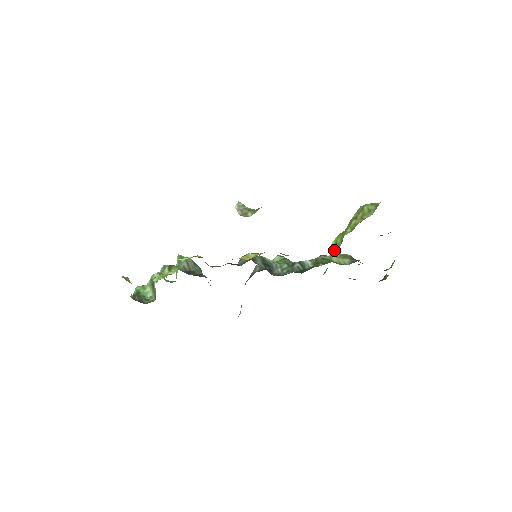
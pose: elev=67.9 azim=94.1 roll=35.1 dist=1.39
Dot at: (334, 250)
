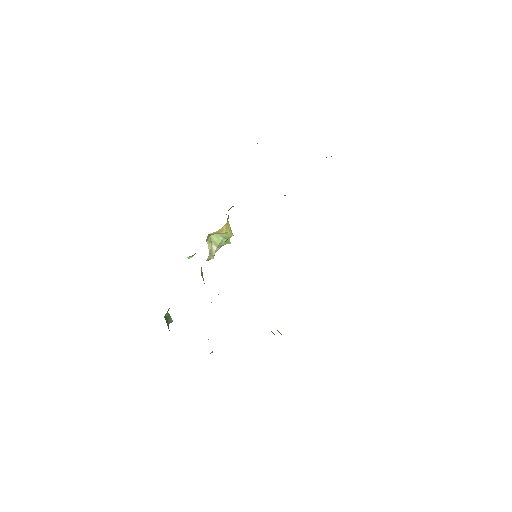
Dot at: occluded
